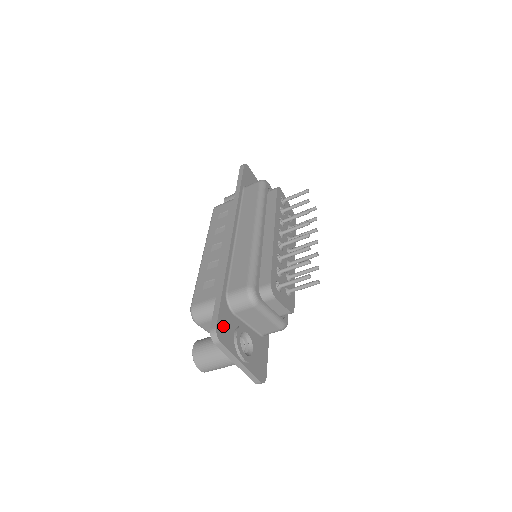
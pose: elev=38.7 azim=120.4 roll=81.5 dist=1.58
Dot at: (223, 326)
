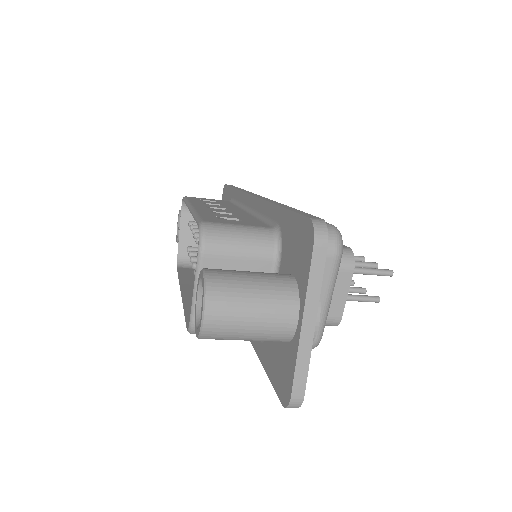
Dot at: occluded
